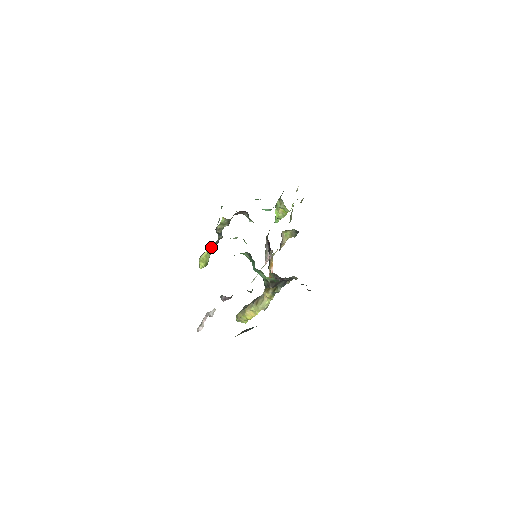
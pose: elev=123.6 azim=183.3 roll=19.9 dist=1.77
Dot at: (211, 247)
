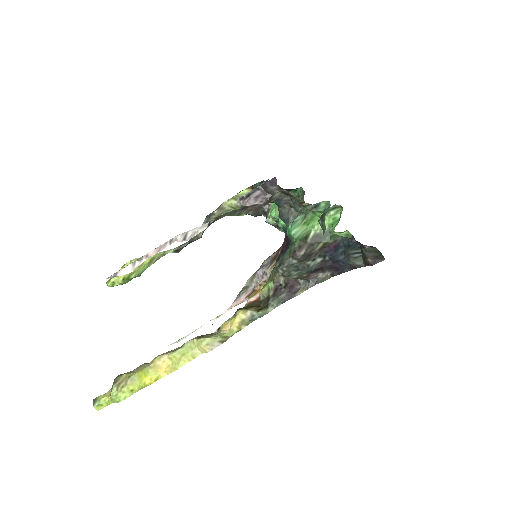
Dot at: (163, 252)
